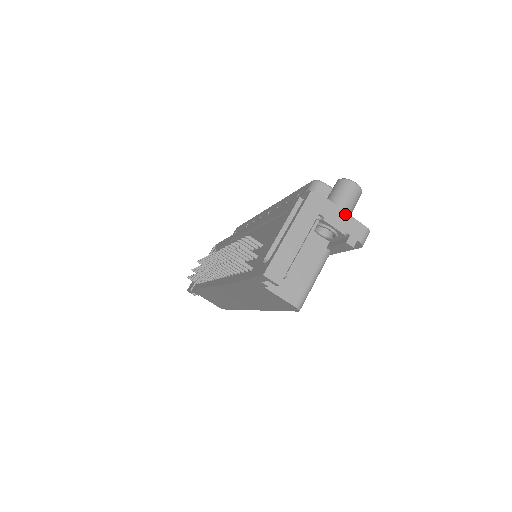
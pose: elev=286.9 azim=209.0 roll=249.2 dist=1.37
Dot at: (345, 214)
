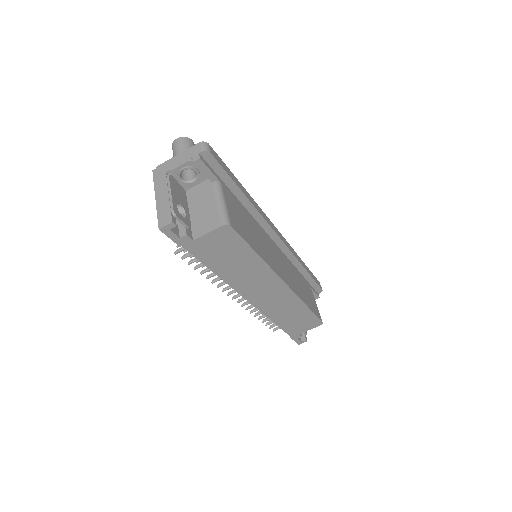
Dot at: (180, 154)
